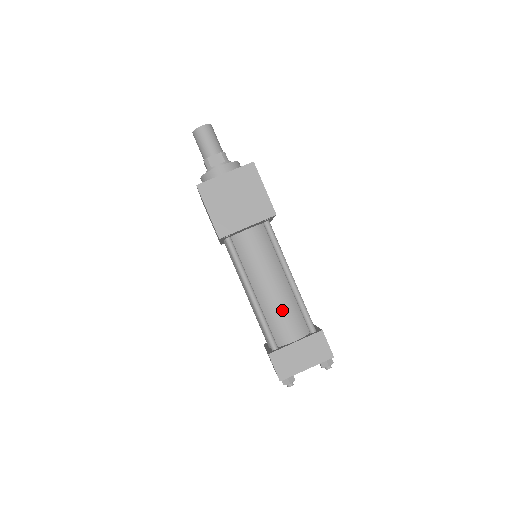
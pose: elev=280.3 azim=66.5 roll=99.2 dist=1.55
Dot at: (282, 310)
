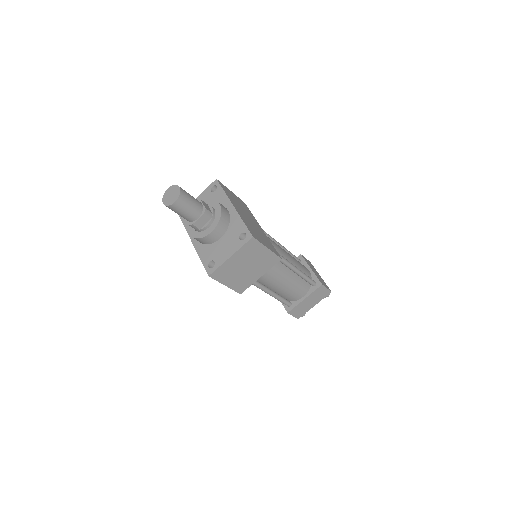
Dot at: (291, 288)
